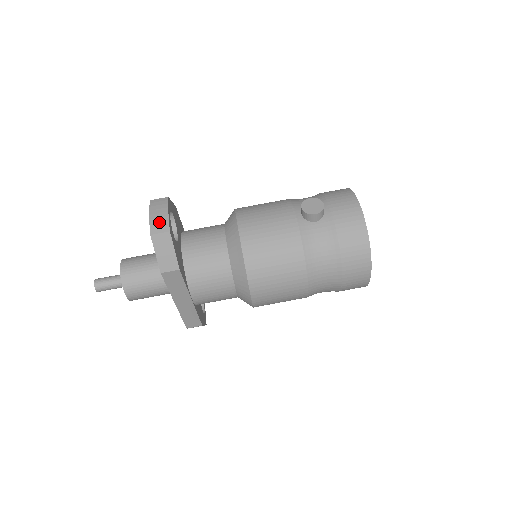
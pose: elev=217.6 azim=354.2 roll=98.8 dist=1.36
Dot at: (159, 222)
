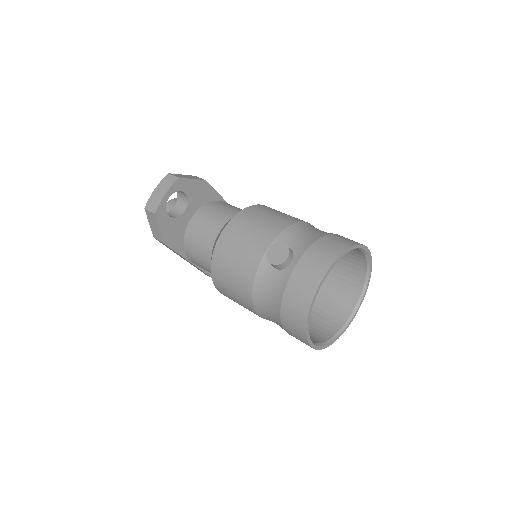
Dot at: (154, 200)
